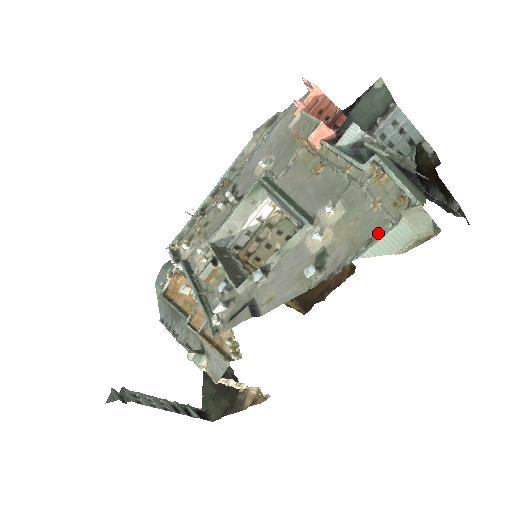
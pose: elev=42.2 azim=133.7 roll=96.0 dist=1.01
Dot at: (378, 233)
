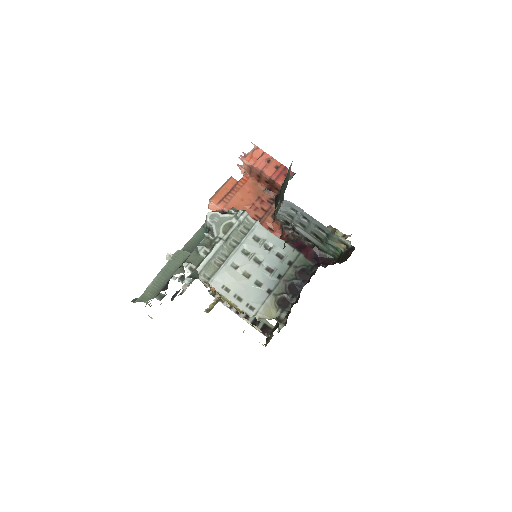
Dot at: occluded
